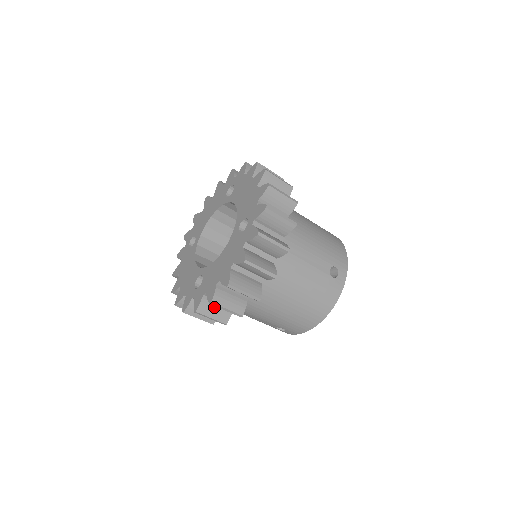
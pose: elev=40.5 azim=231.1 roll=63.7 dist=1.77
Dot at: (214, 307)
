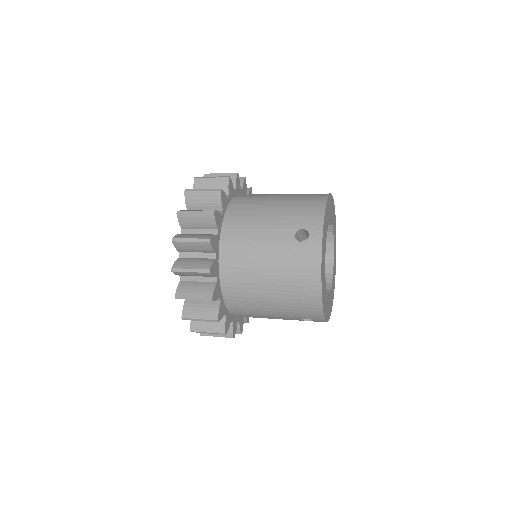
Dot at: occluded
